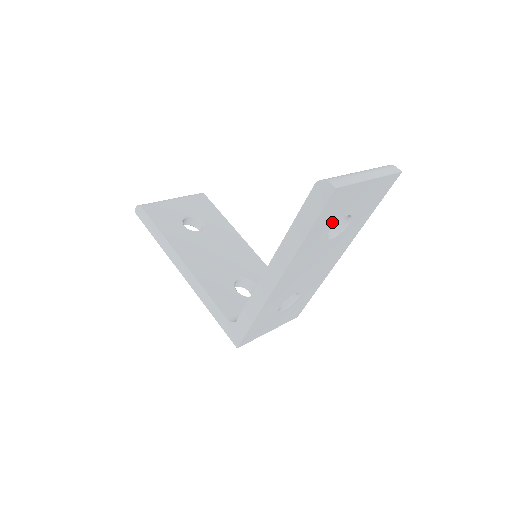
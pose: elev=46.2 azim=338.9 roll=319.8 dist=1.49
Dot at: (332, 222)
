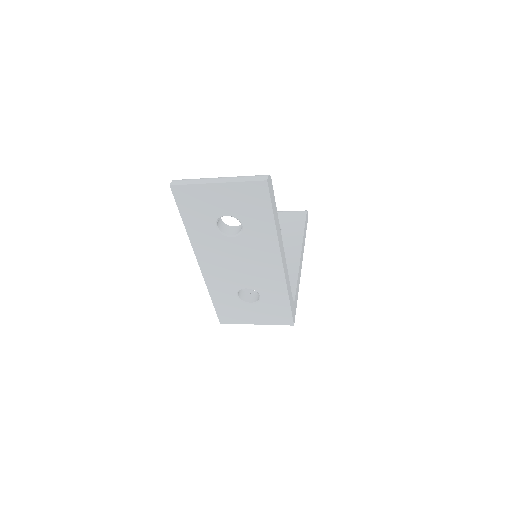
Dot at: (208, 218)
